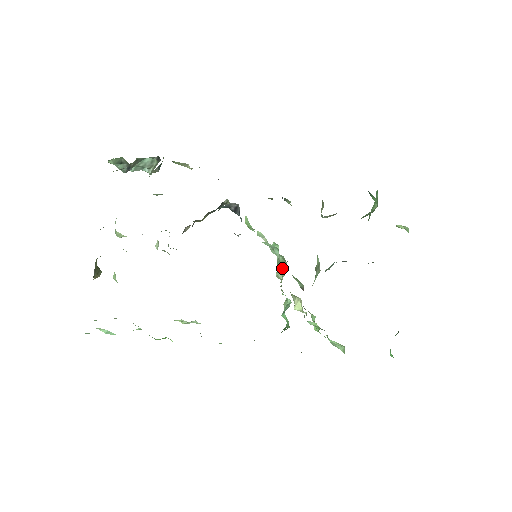
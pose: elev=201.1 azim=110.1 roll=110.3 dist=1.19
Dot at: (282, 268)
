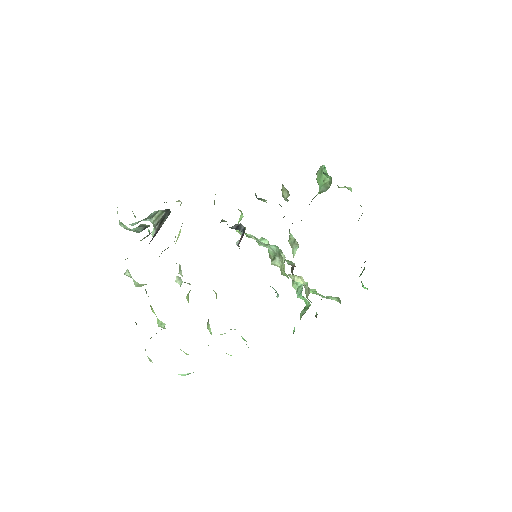
Dot at: occluded
